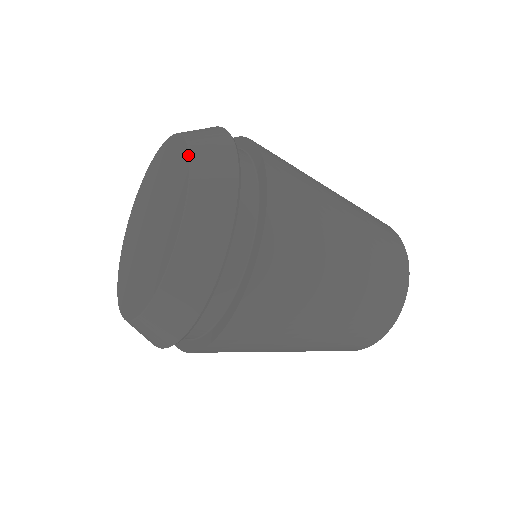
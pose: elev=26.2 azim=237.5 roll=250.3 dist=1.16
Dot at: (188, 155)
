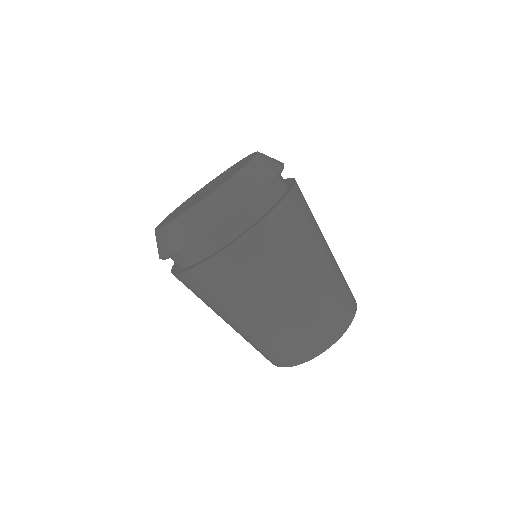
Dot at: occluded
